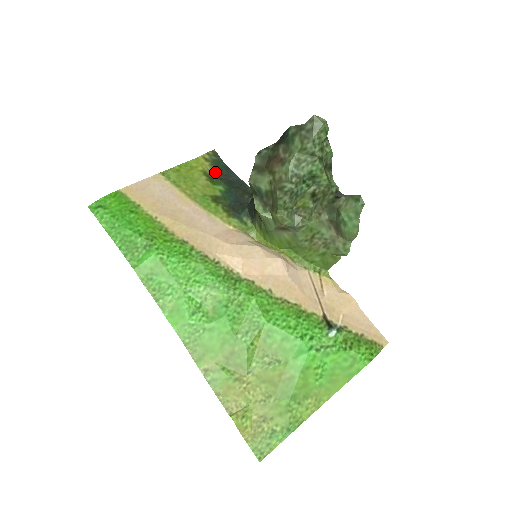
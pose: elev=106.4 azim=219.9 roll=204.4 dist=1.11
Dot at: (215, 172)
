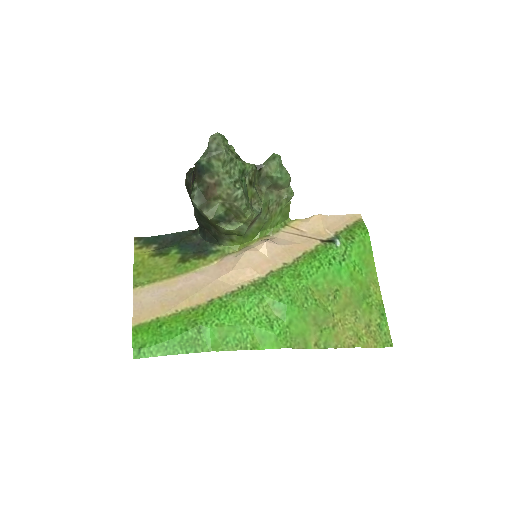
Dot at: (156, 248)
